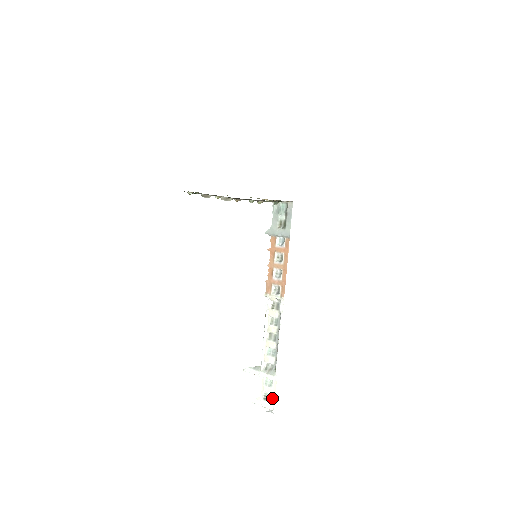
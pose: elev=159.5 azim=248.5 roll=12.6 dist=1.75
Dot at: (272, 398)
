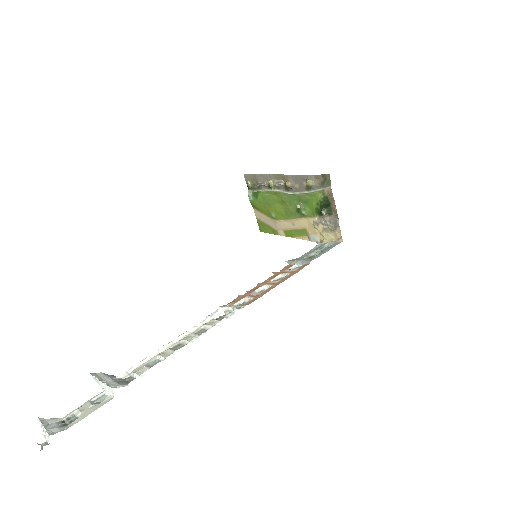
Dot at: (74, 421)
